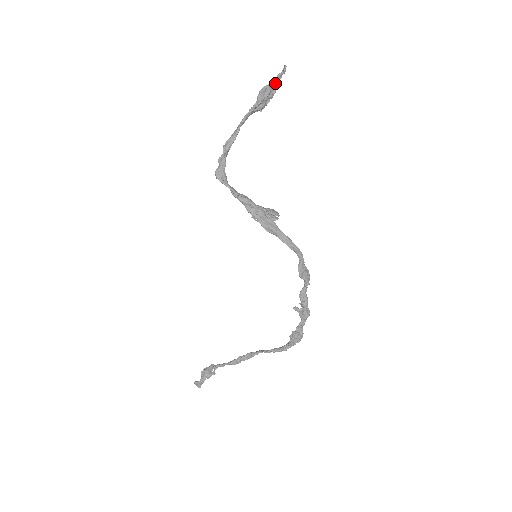
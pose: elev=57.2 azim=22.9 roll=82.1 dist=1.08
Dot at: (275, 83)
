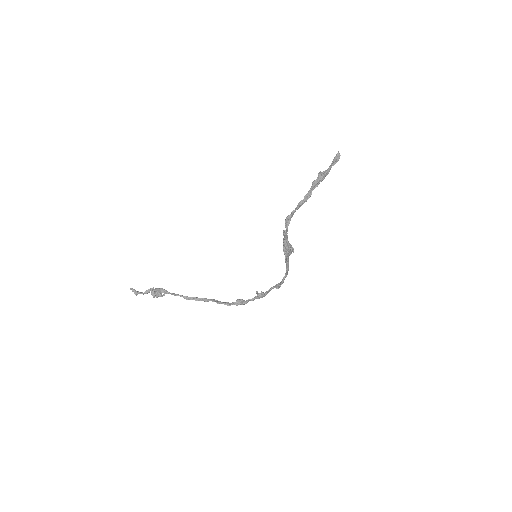
Dot at: (332, 165)
